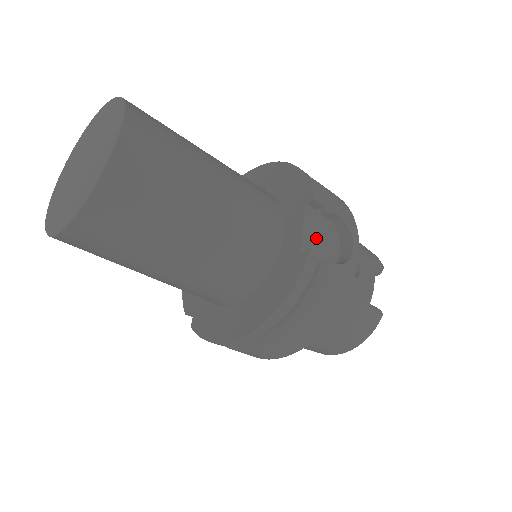
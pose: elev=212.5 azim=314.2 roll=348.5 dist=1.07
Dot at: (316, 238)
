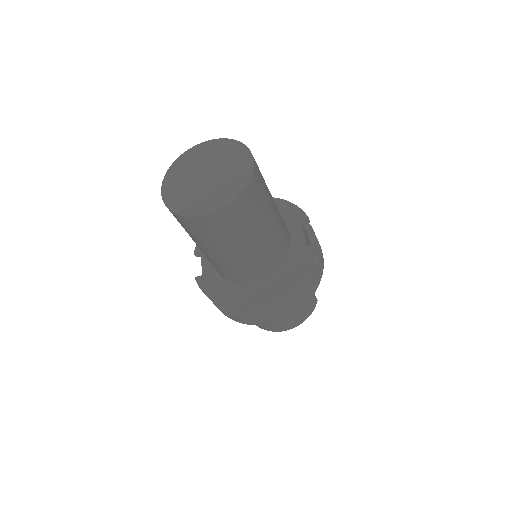
Dot at: (307, 241)
